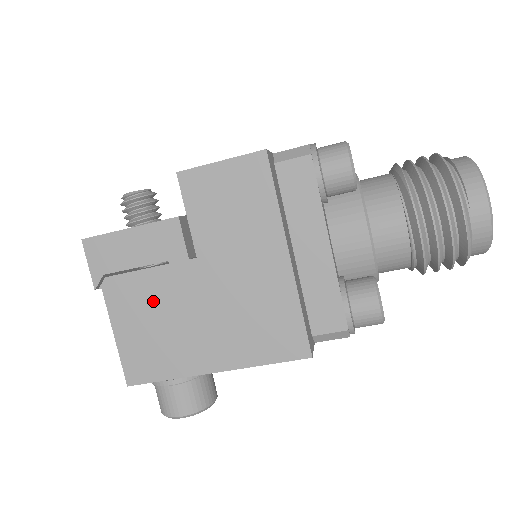
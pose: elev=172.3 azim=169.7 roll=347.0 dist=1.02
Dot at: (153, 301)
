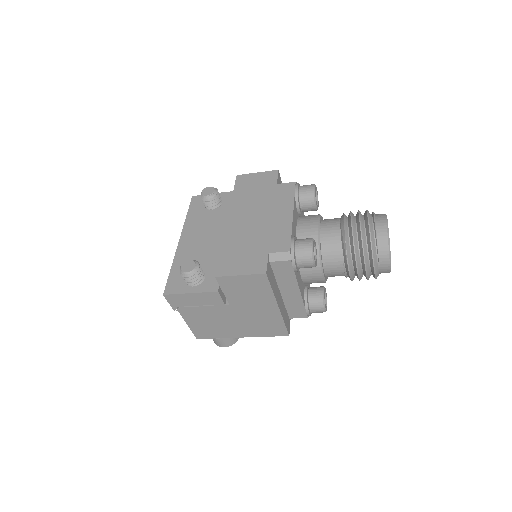
Dot at: (207, 316)
